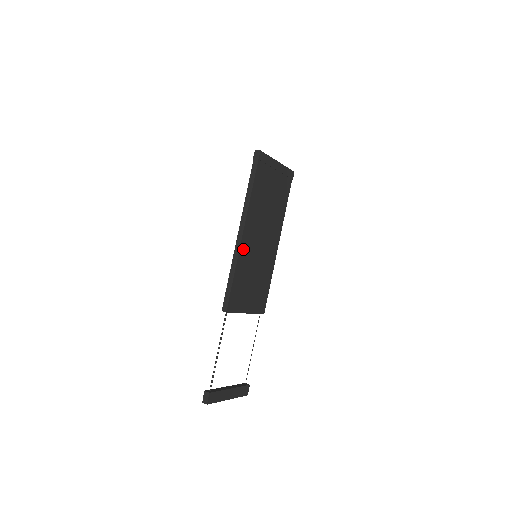
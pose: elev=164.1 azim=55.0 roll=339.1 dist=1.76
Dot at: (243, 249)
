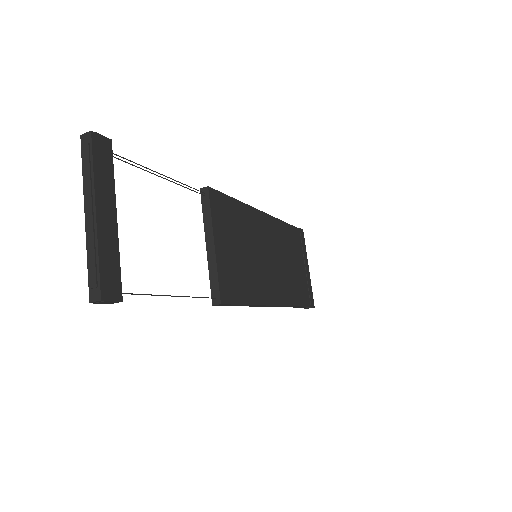
Dot at: (256, 217)
